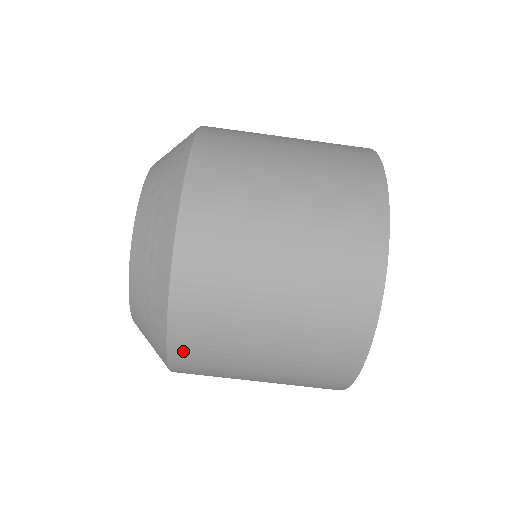
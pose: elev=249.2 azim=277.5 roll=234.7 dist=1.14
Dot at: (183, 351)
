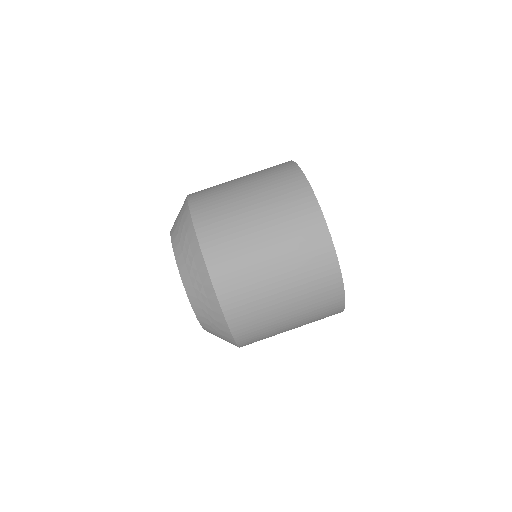
Dot at: (244, 337)
